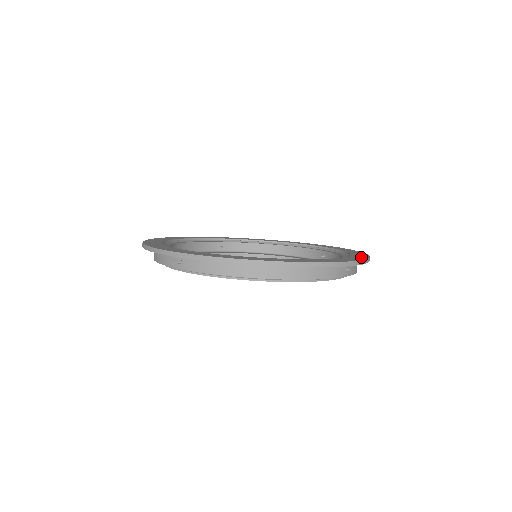
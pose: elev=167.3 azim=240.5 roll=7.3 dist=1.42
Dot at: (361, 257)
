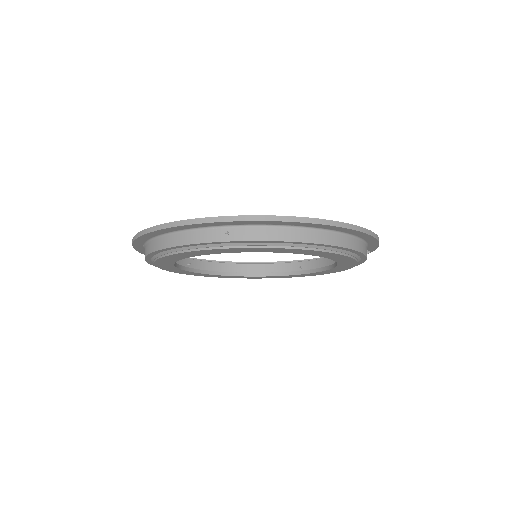
Dot at: occluded
